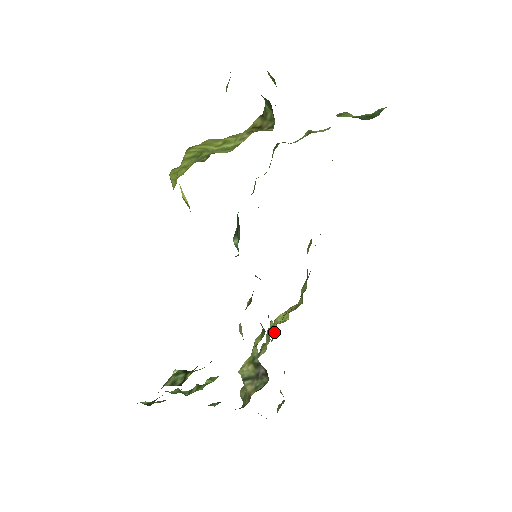
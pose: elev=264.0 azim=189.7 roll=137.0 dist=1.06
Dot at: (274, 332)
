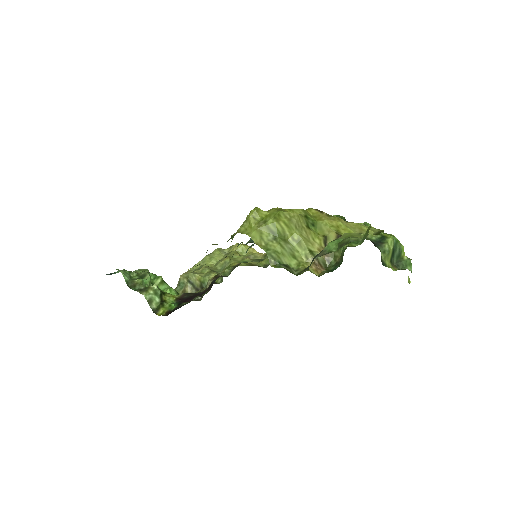
Dot at: (230, 251)
